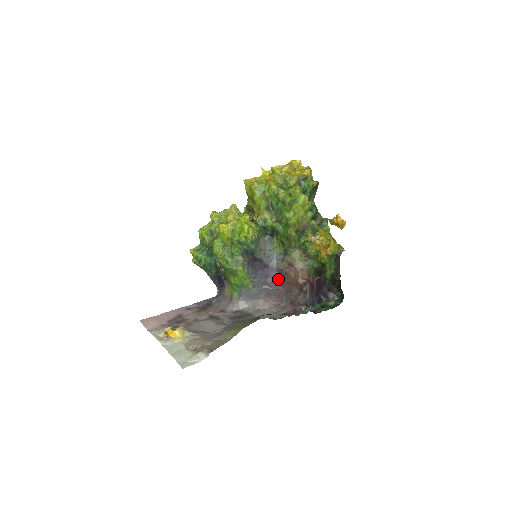
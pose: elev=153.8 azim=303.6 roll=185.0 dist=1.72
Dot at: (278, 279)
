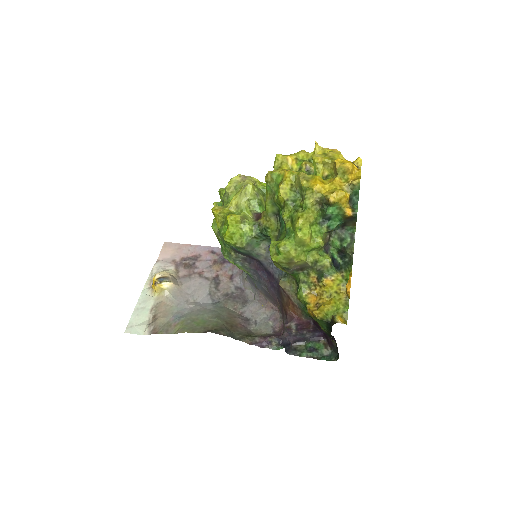
Dot at: (276, 291)
